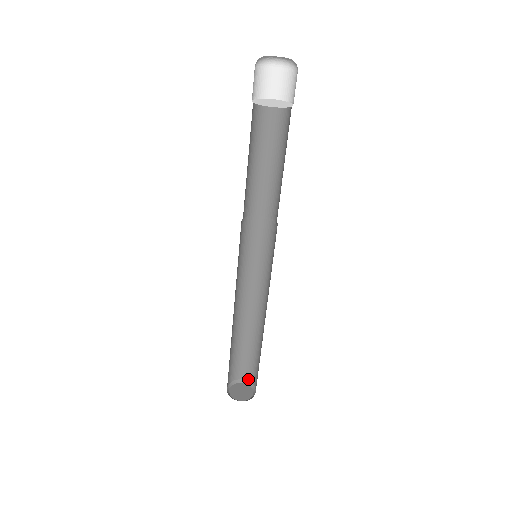
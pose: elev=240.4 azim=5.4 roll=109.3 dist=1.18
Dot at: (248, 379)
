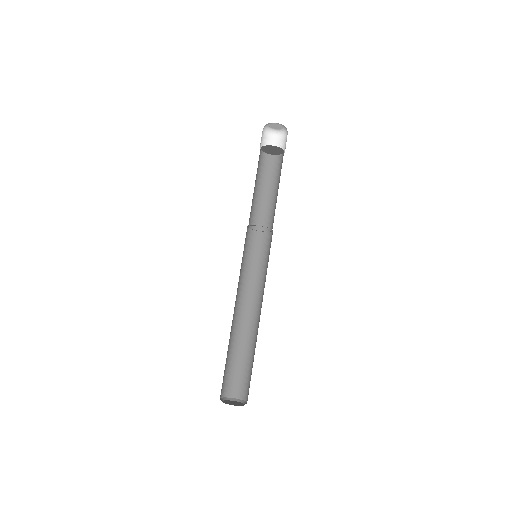
Dot at: (245, 399)
